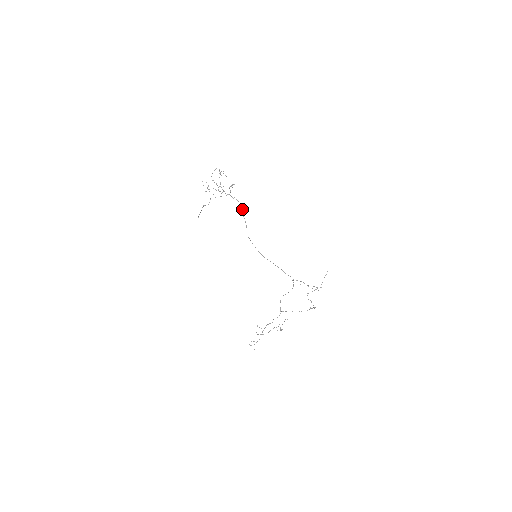
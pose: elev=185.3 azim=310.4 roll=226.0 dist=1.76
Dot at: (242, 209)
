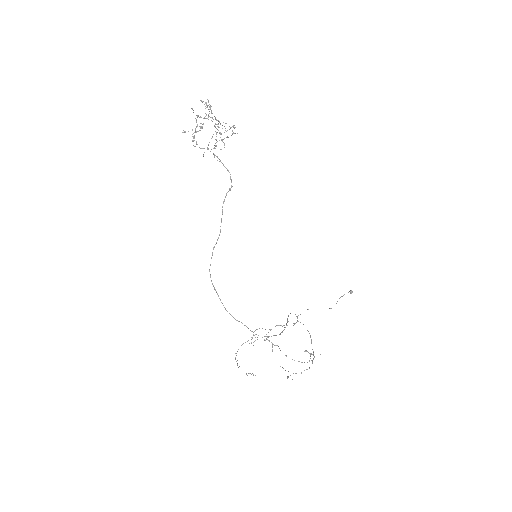
Dot at: occluded
